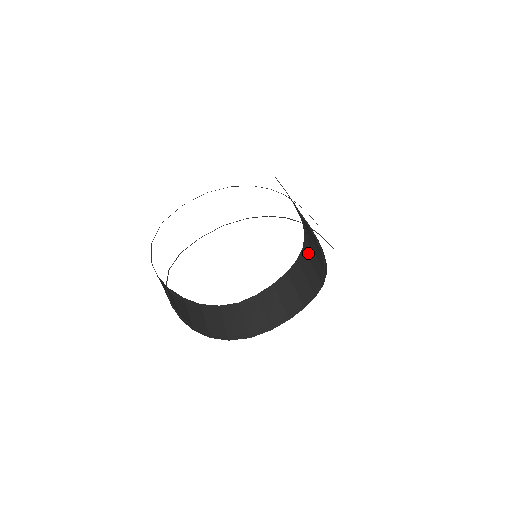
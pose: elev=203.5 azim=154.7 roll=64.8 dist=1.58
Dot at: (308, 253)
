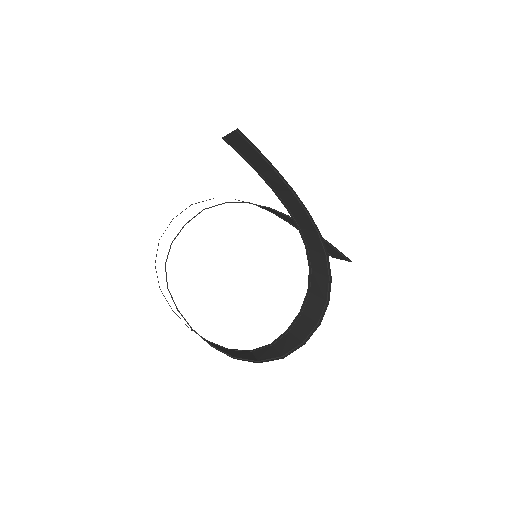
Dot at: (307, 242)
